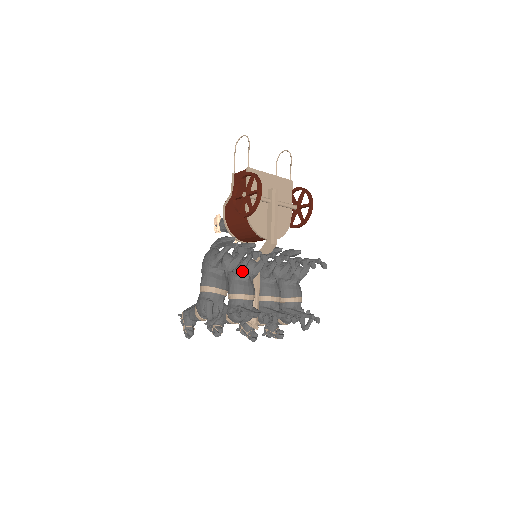
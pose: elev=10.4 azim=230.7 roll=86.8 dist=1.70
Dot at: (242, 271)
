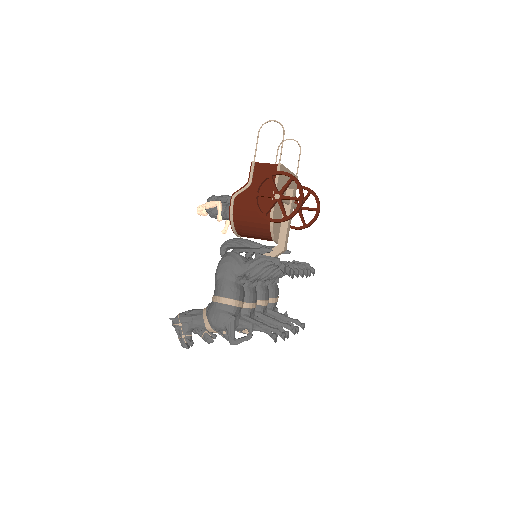
Dot at: occluded
